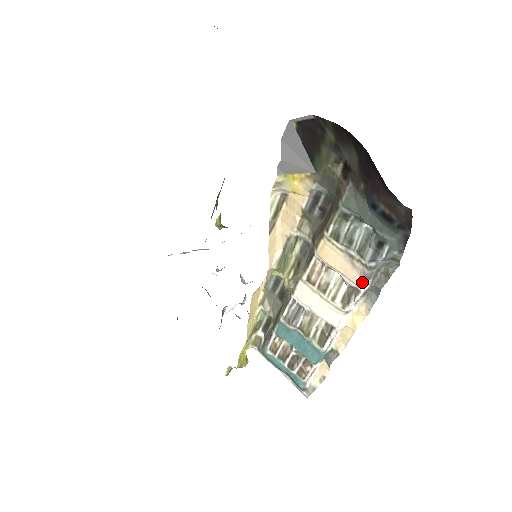
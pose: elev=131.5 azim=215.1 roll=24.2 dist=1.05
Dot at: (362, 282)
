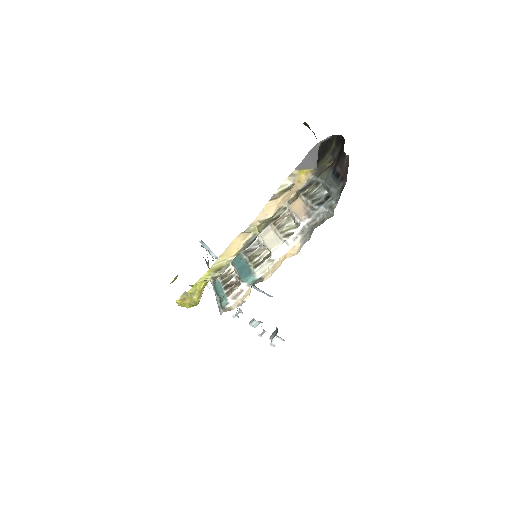
Dot at: (304, 218)
